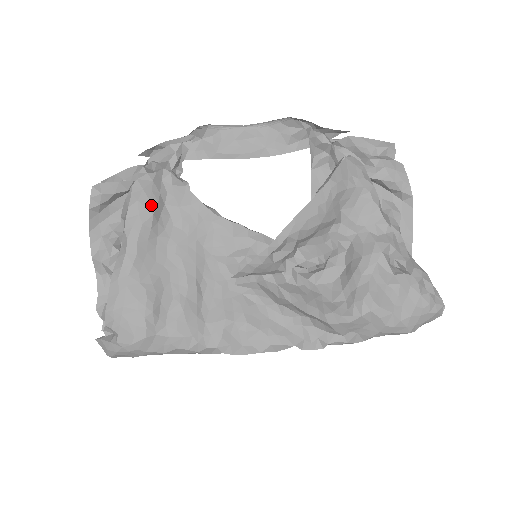
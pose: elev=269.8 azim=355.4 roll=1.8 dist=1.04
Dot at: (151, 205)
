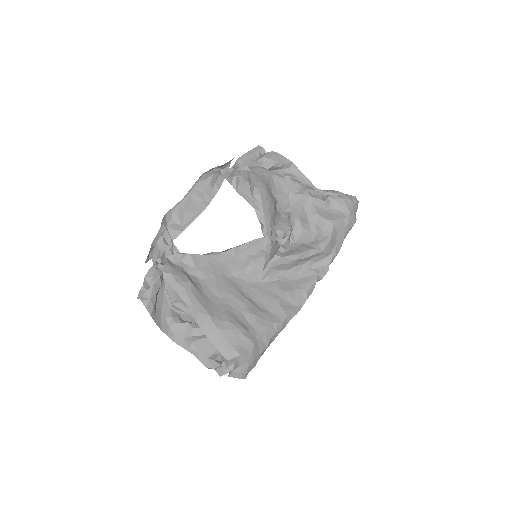
Dot at: (184, 278)
